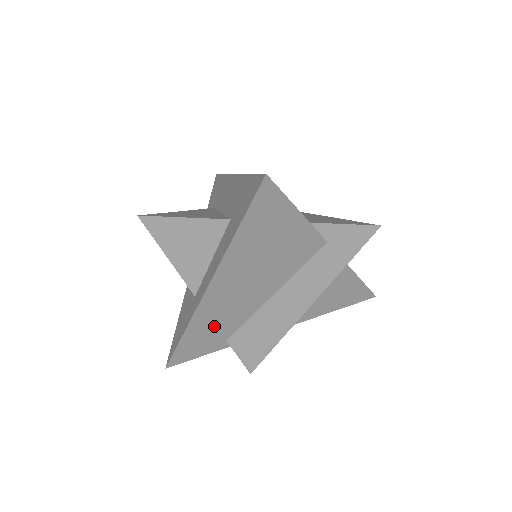
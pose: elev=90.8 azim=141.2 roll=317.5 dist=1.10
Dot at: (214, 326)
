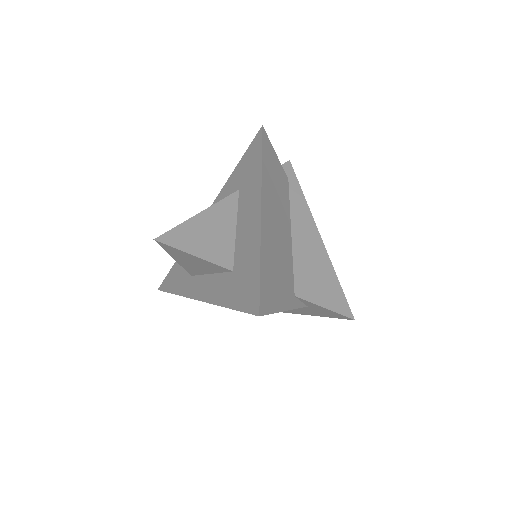
Dot at: occluded
